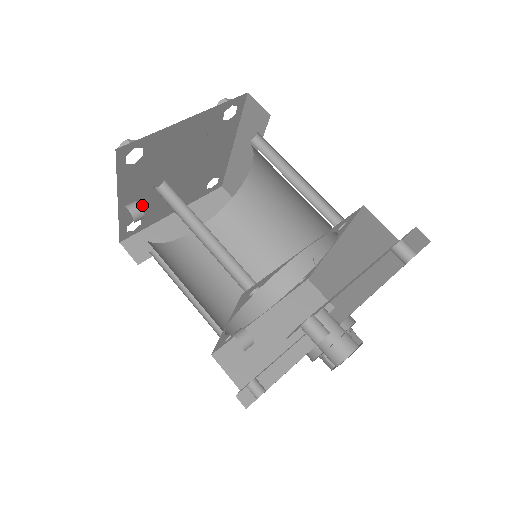
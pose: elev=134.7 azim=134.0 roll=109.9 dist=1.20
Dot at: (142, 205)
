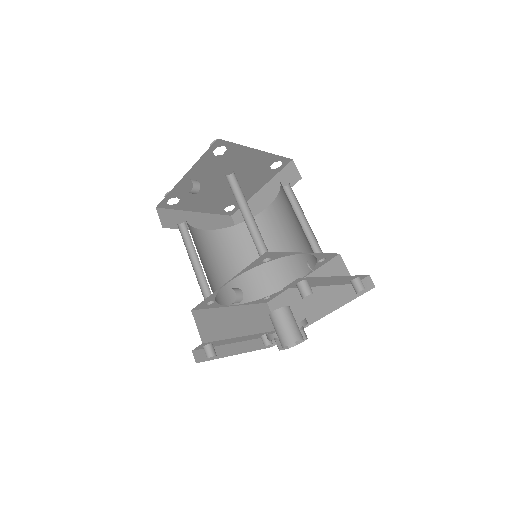
Dot at: (190, 189)
